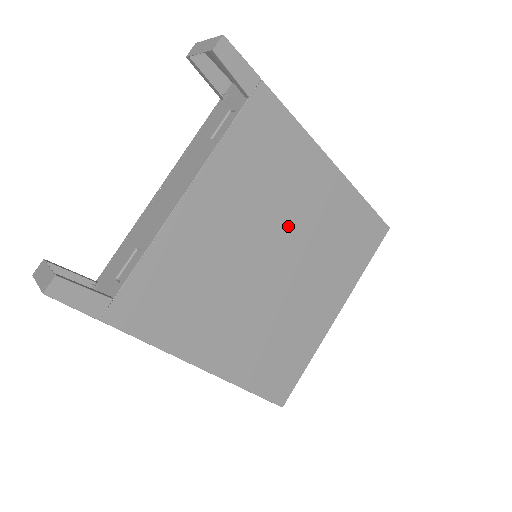
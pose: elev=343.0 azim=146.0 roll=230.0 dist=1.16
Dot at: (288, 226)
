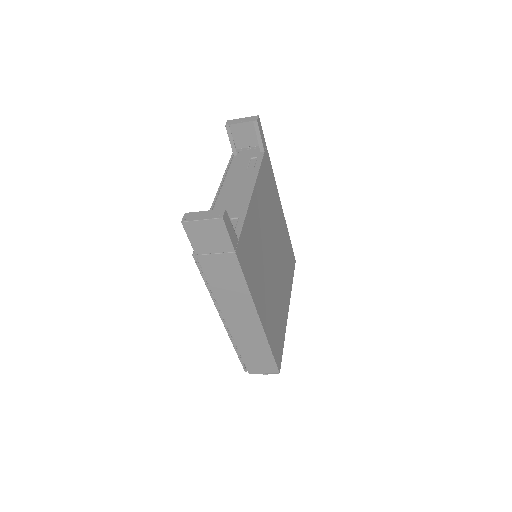
Dot at: (275, 235)
